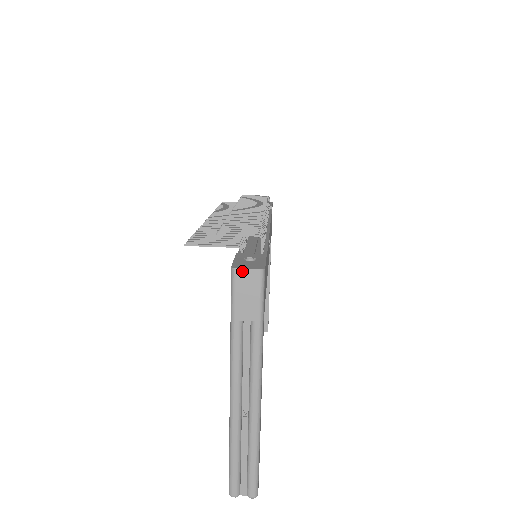
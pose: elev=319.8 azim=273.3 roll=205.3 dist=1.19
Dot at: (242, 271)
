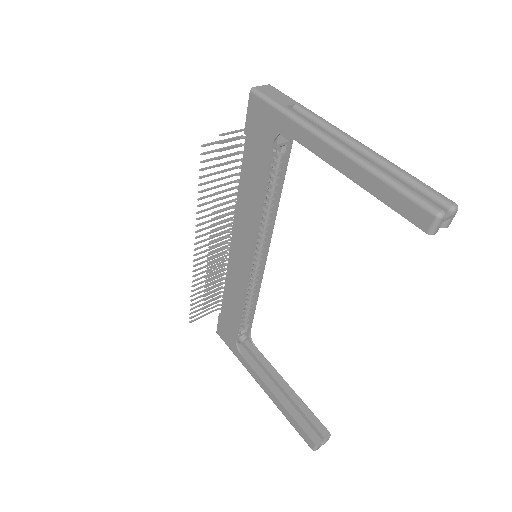
Dot at: (259, 87)
